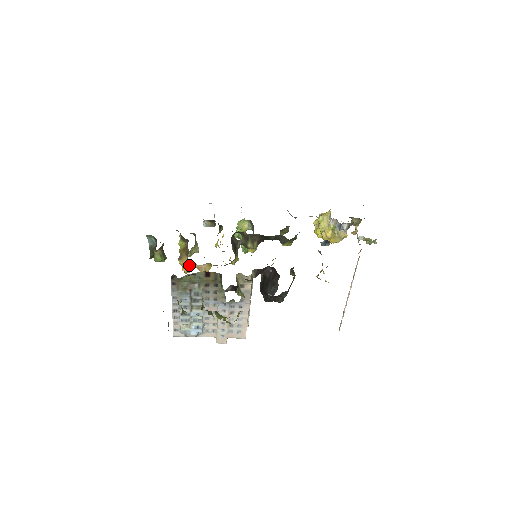
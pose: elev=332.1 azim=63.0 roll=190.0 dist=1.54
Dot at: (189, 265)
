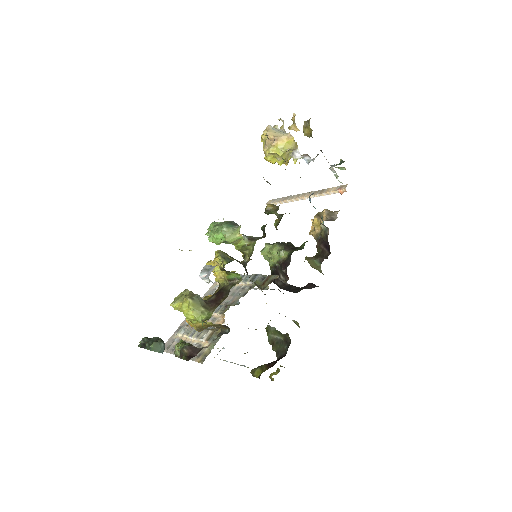
Dot at: occluded
